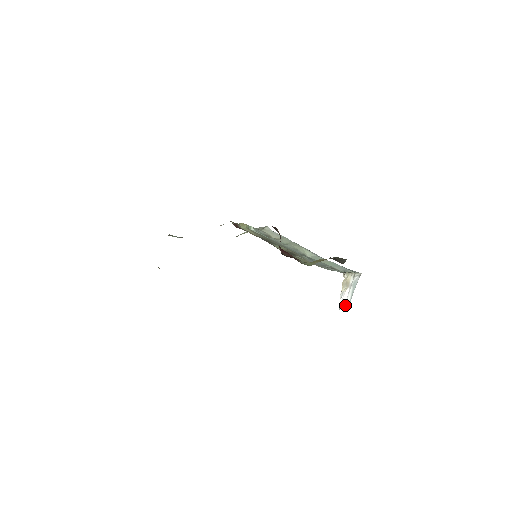
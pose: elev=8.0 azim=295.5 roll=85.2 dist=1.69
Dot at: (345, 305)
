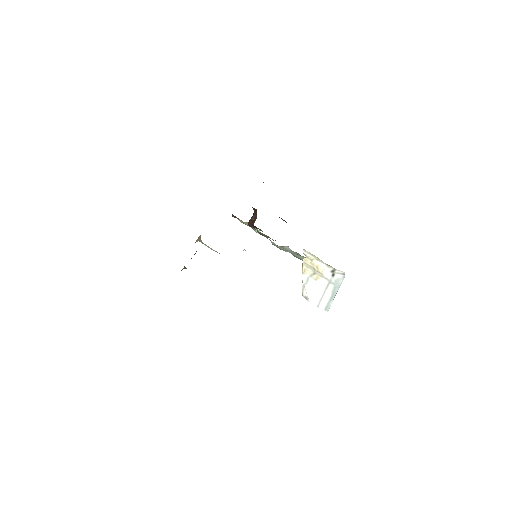
Dot at: (321, 303)
